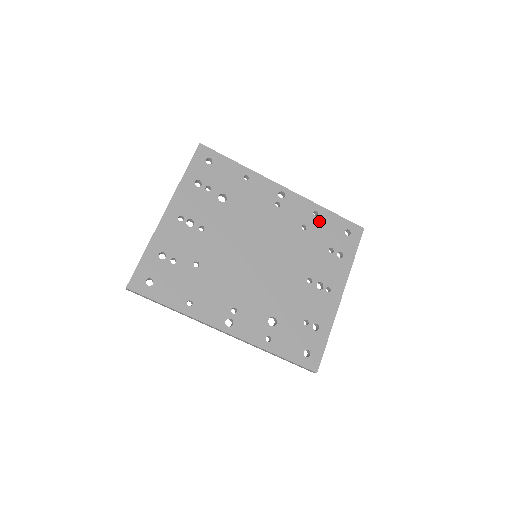
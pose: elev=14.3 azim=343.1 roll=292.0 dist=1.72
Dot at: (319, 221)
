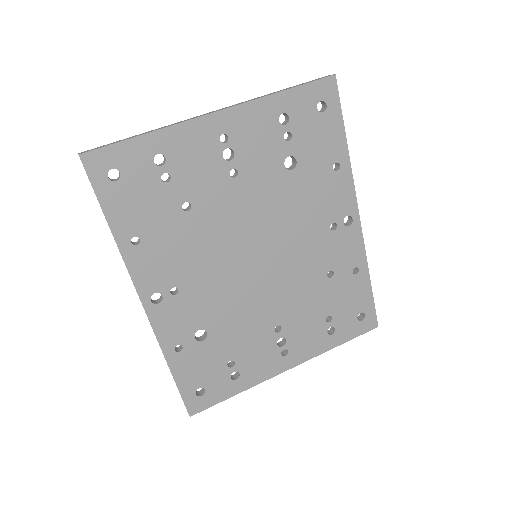
Dot at: (350, 281)
